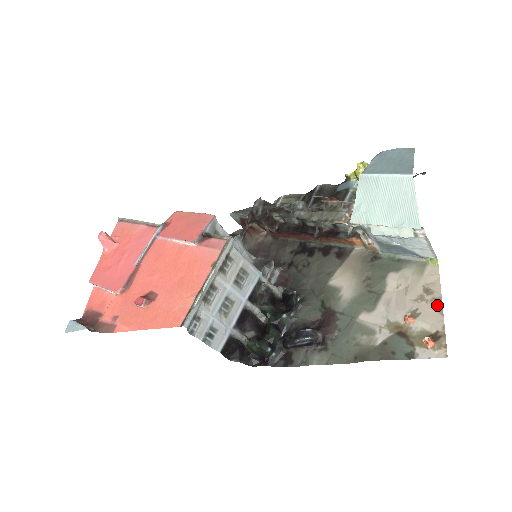
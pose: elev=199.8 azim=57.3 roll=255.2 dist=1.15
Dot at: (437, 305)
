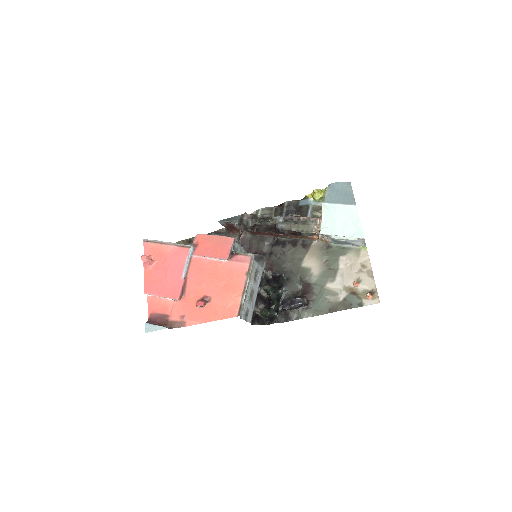
Dot at: (370, 274)
